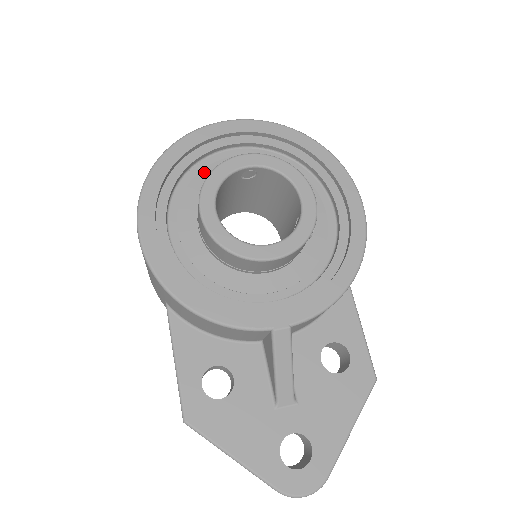
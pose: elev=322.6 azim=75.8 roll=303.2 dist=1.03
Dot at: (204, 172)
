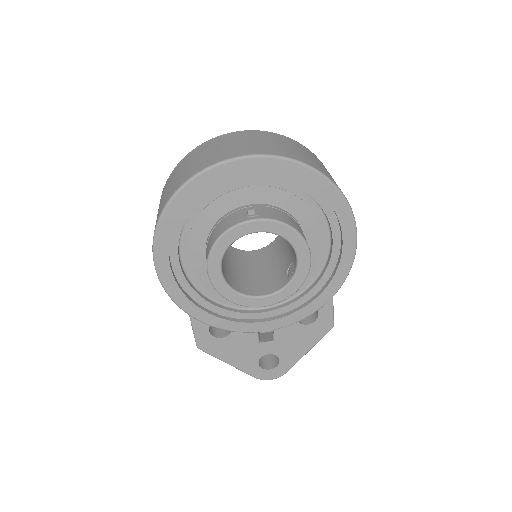
Dot at: (212, 206)
